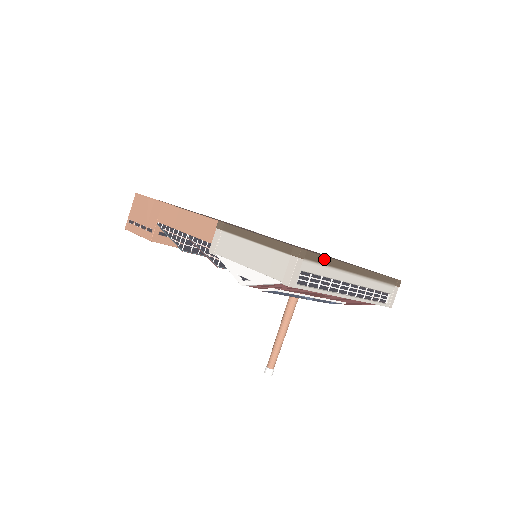
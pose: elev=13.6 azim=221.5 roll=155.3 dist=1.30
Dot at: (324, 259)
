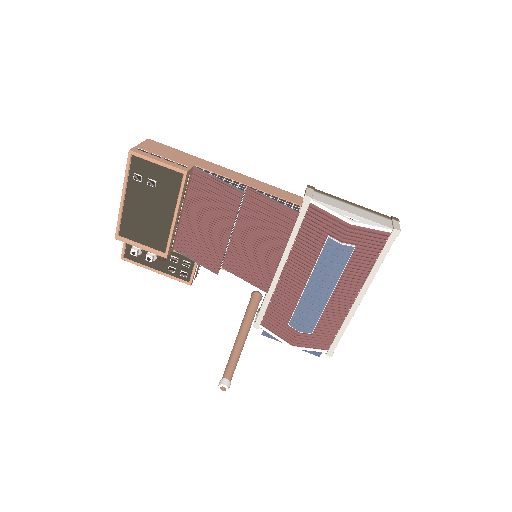
Dot at: occluded
